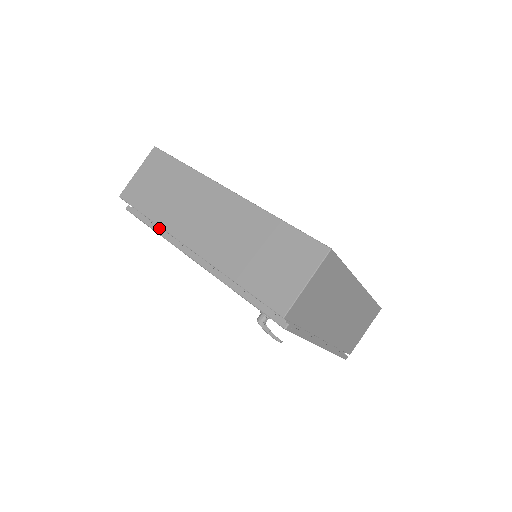
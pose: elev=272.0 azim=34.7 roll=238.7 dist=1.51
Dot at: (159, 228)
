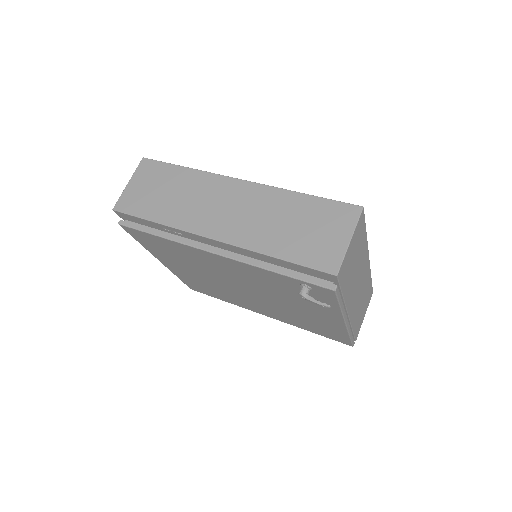
Dot at: (165, 233)
